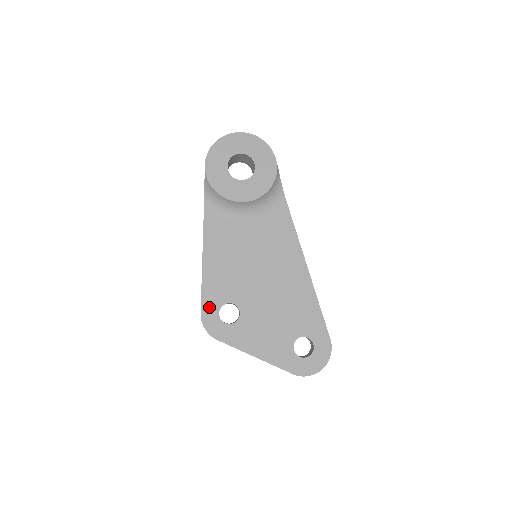
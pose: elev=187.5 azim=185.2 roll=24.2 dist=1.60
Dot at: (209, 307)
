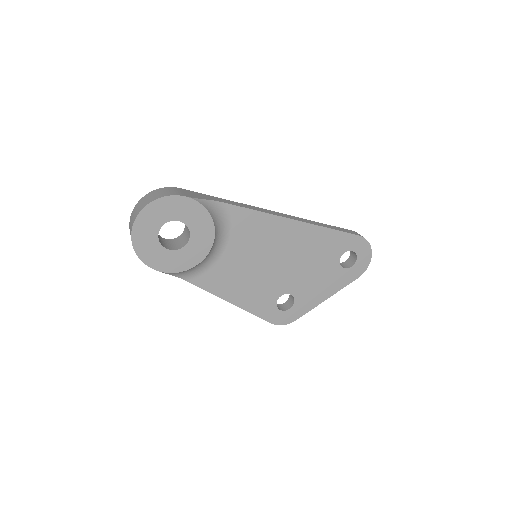
Dot at: (270, 315)
